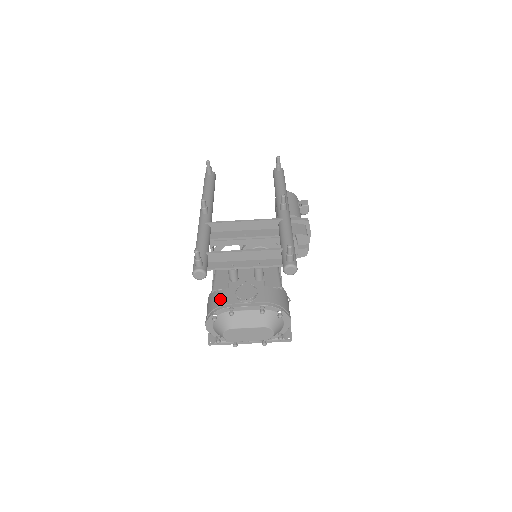
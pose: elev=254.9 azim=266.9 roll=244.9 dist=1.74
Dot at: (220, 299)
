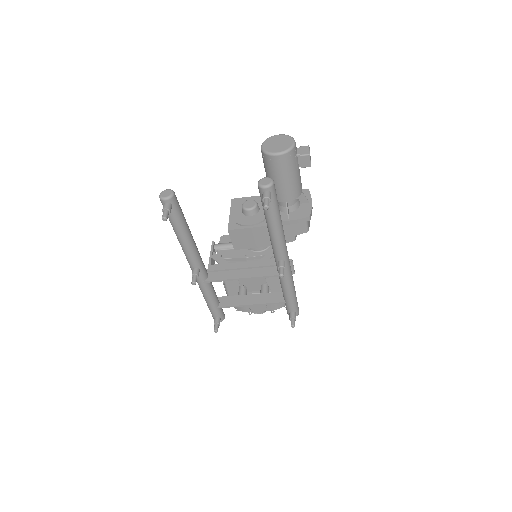
Dot at: (238, 307)
